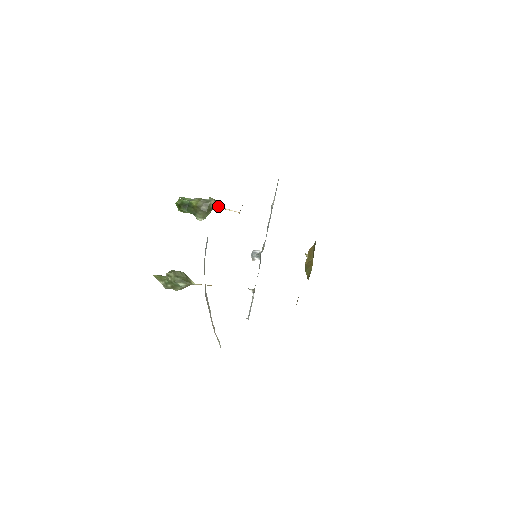
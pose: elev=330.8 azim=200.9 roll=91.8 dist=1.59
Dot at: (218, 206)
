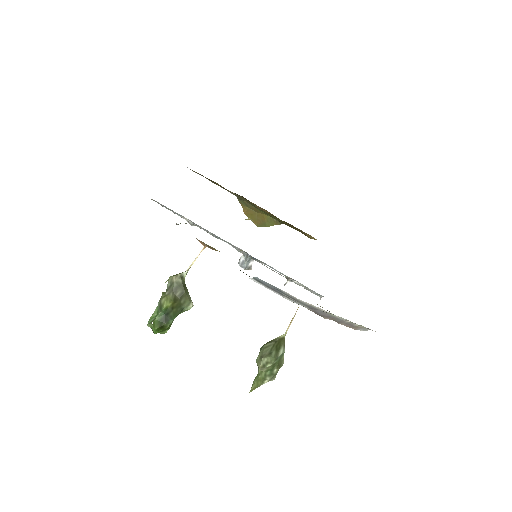
Dot at: (184, 273)
